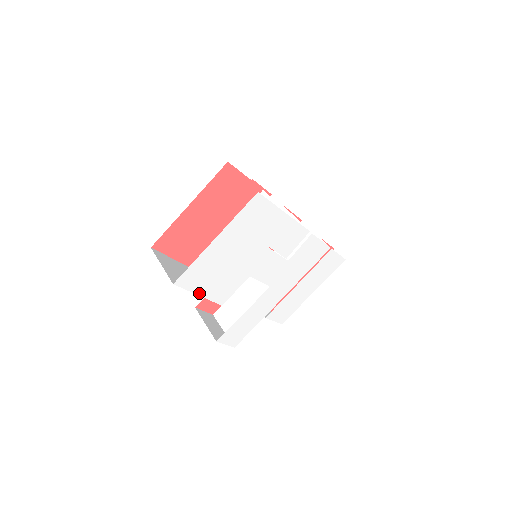
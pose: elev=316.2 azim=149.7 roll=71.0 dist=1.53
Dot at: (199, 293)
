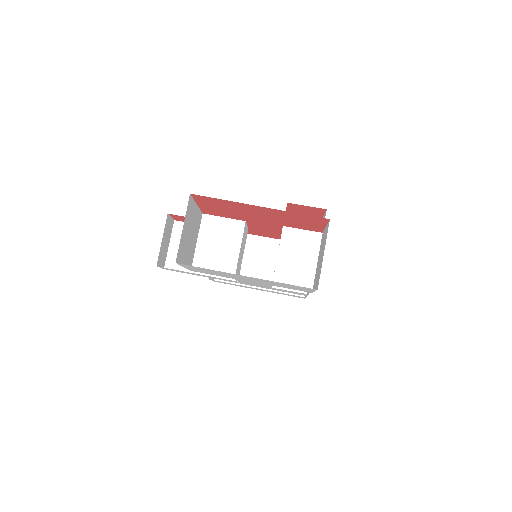
Dot at: (186, 267)
